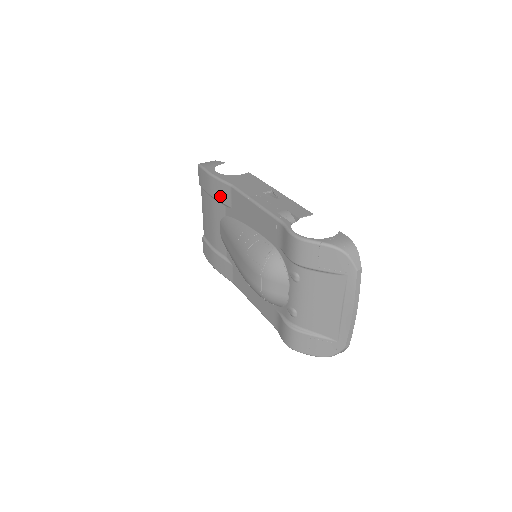
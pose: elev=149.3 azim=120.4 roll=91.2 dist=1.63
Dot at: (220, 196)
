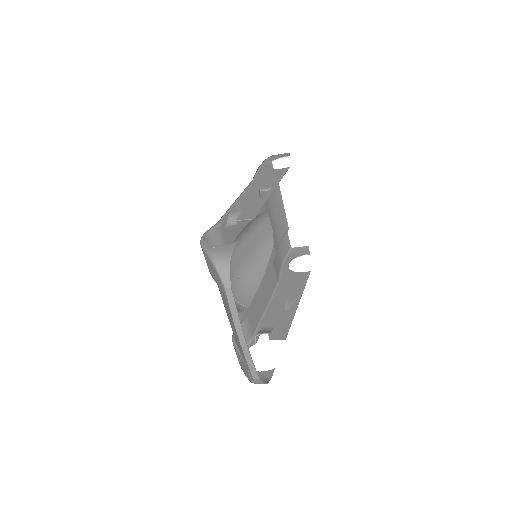
Dot at: occluded
